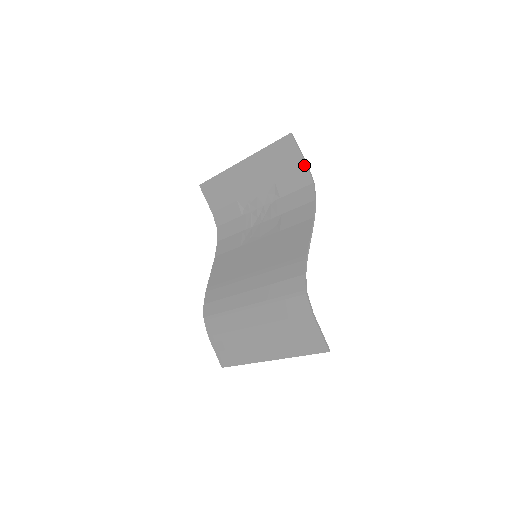
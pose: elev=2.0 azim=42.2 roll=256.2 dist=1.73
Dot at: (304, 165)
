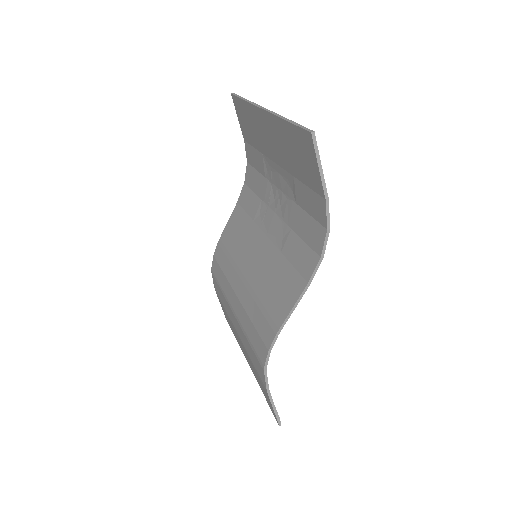
Dot at: (322, 194)
